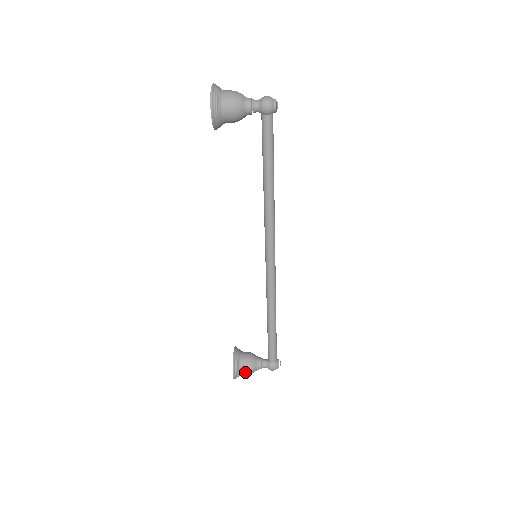
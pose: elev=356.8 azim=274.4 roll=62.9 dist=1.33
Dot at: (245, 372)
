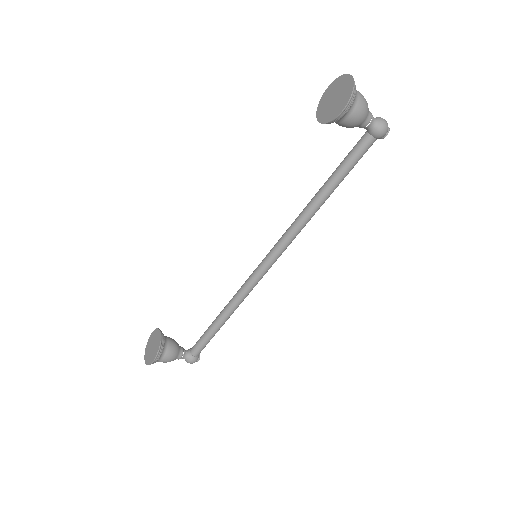
Dot at: (164, 361)
